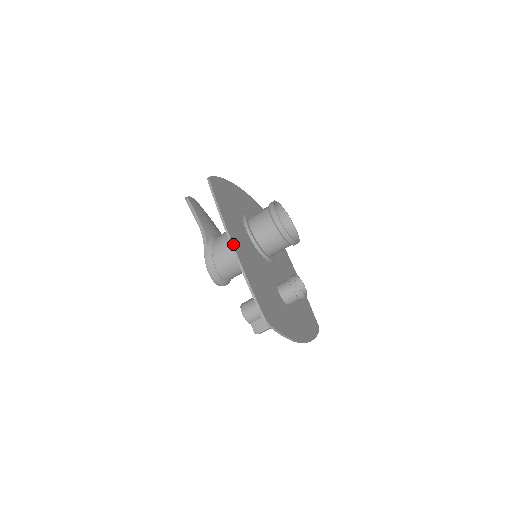
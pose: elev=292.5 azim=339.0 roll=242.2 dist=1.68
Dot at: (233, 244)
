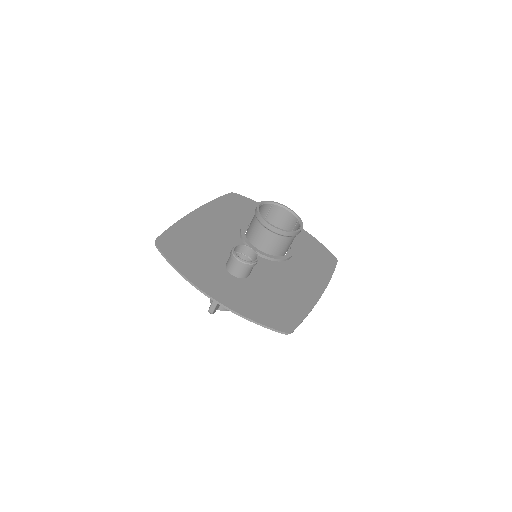
Dot at: (194, 211)
